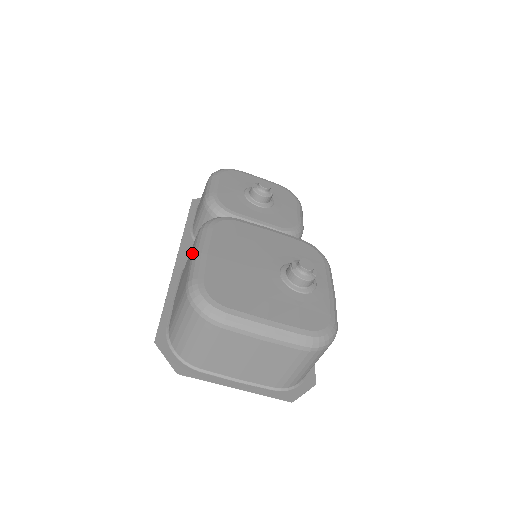
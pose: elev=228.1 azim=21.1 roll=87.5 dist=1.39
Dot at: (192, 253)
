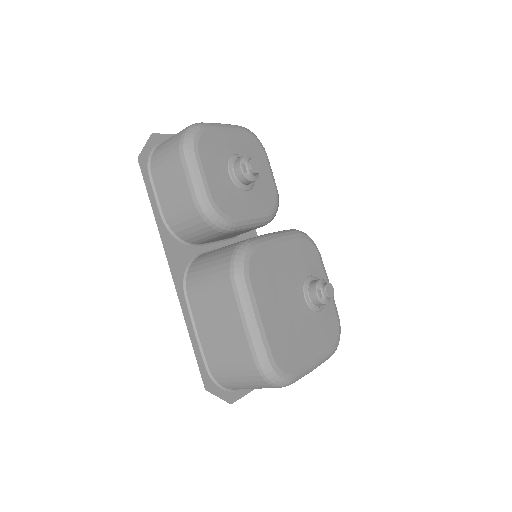
Dot at: (241, 319)
